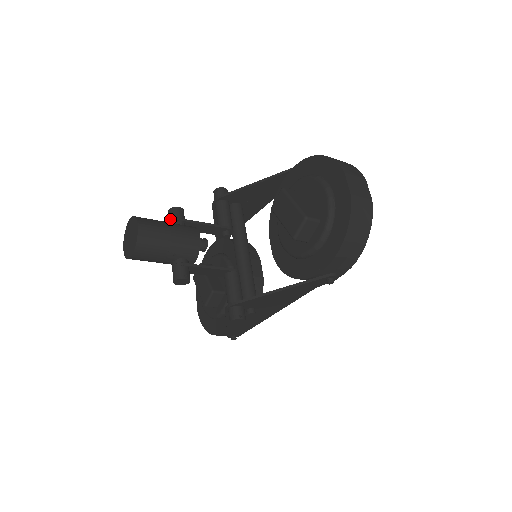
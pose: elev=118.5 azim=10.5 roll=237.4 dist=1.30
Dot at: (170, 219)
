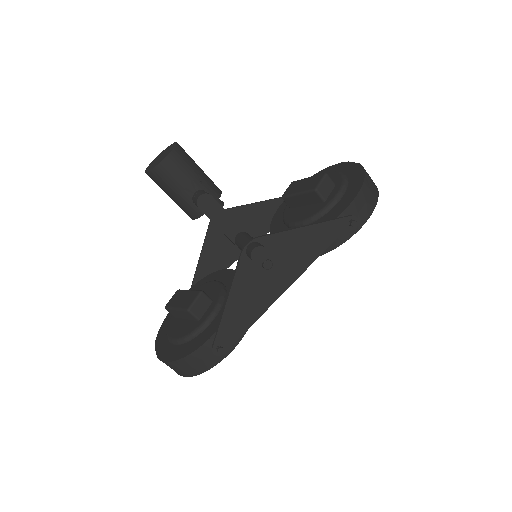
Dot at: occluded
